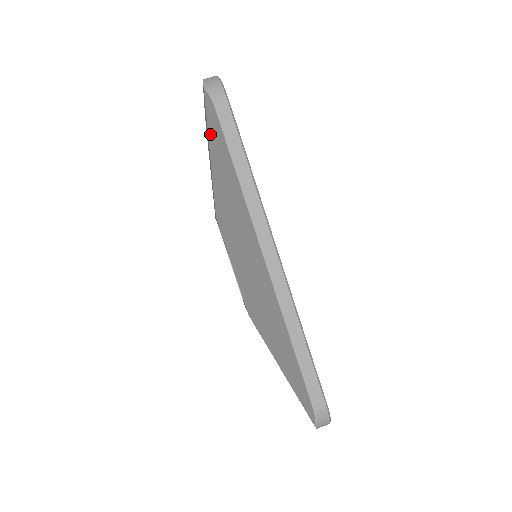
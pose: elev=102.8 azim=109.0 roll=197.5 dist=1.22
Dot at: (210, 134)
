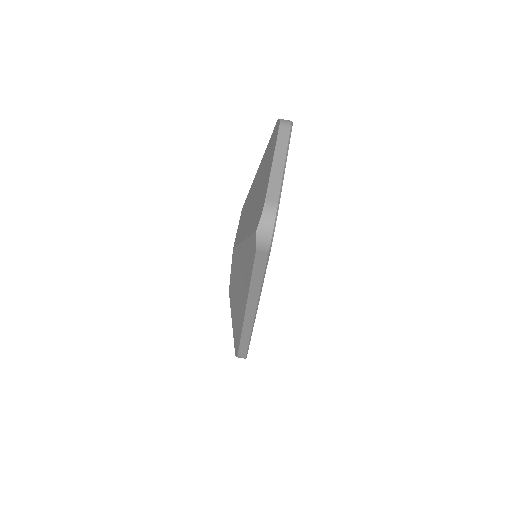
Dot at: (248, 242)
